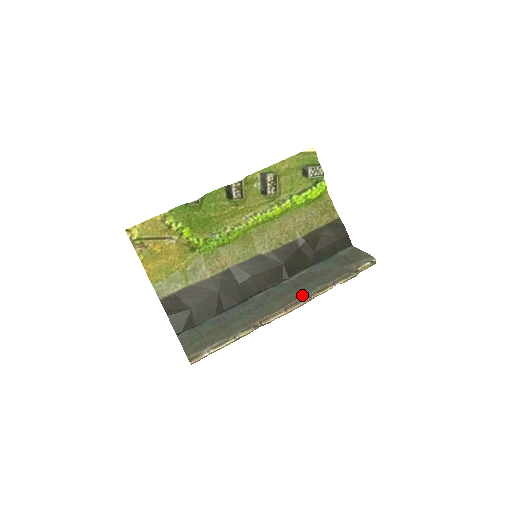
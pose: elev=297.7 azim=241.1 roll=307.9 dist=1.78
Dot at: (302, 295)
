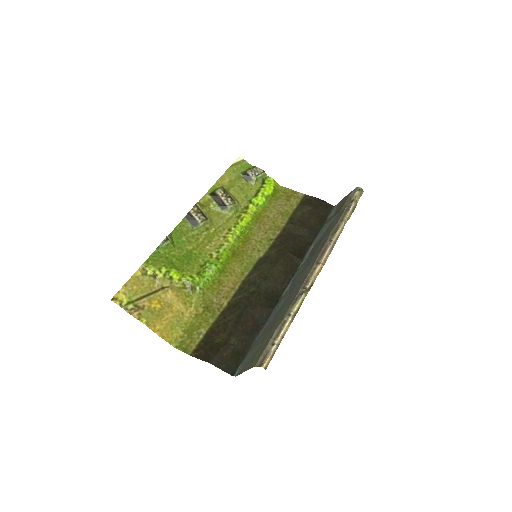
Dot at: (322, 246)
